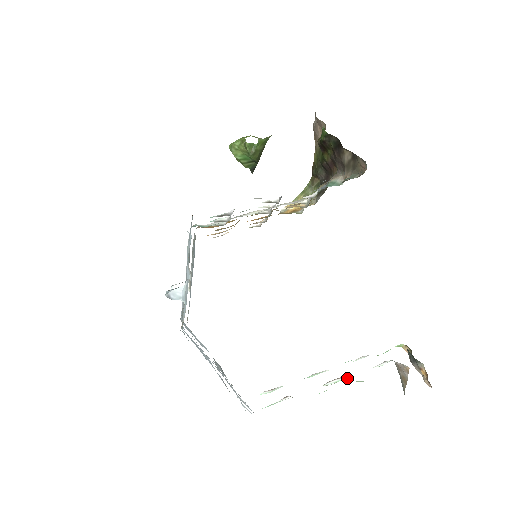
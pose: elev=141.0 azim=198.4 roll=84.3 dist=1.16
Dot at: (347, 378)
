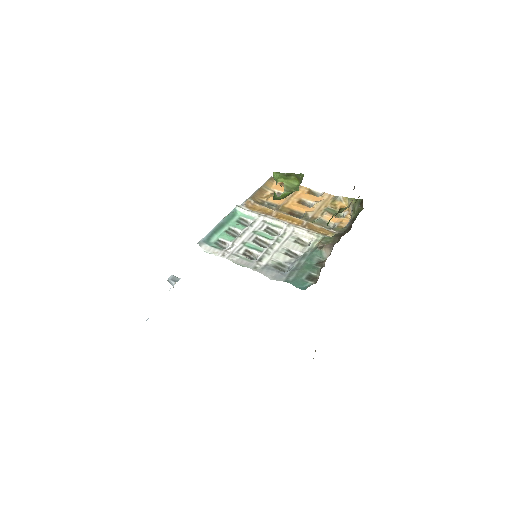
Dot at: occluded
